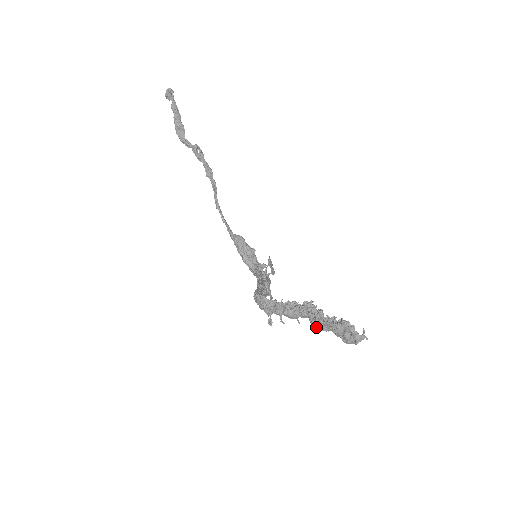
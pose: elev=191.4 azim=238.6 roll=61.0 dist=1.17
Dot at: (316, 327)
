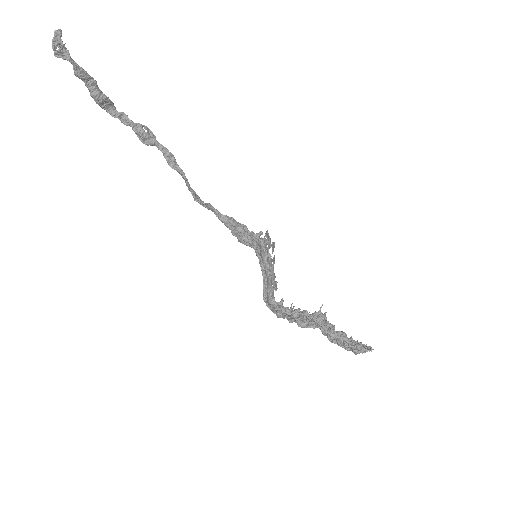
Dot at: occluded
